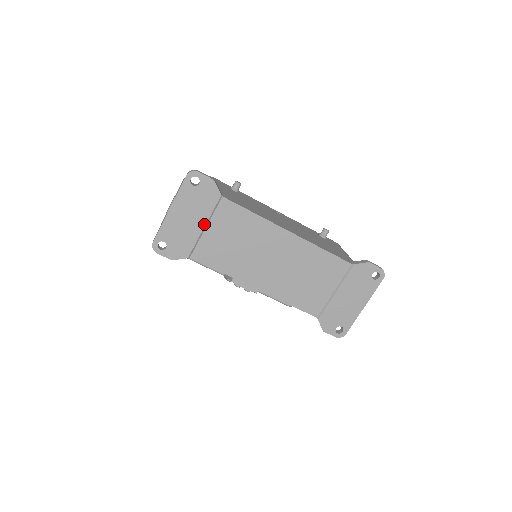
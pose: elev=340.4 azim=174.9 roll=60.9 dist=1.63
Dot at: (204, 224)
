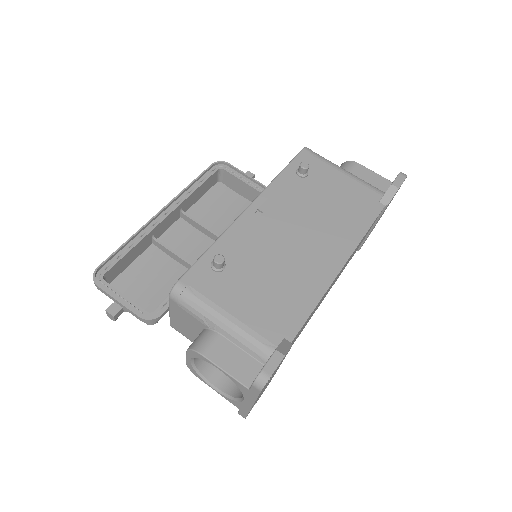
Dot at: occluded
